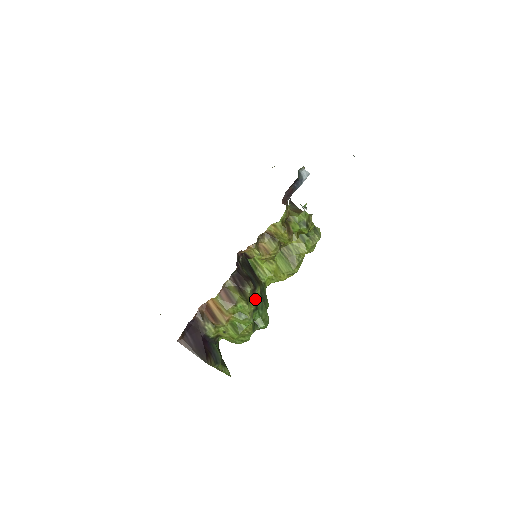
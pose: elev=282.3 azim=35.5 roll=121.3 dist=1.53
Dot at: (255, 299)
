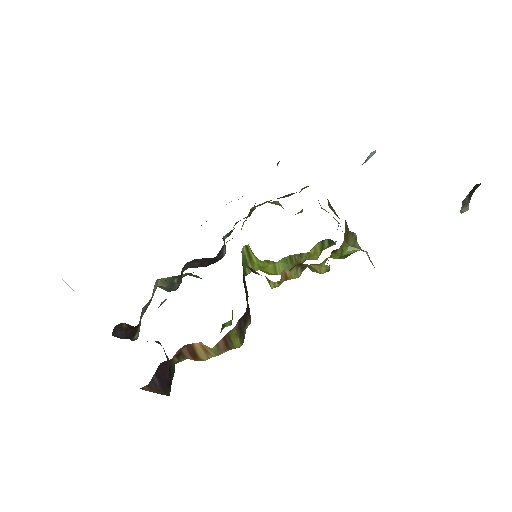
Dot at: occluded
